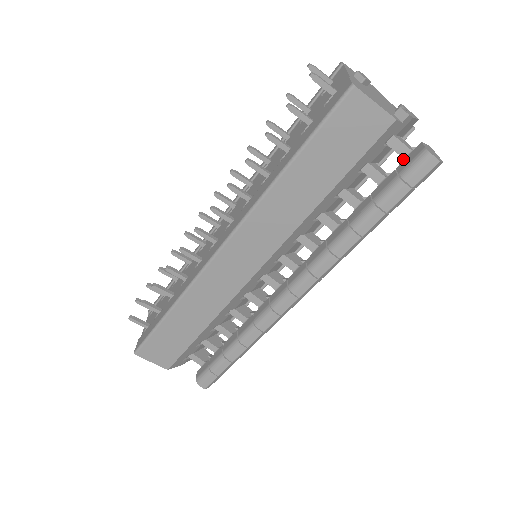
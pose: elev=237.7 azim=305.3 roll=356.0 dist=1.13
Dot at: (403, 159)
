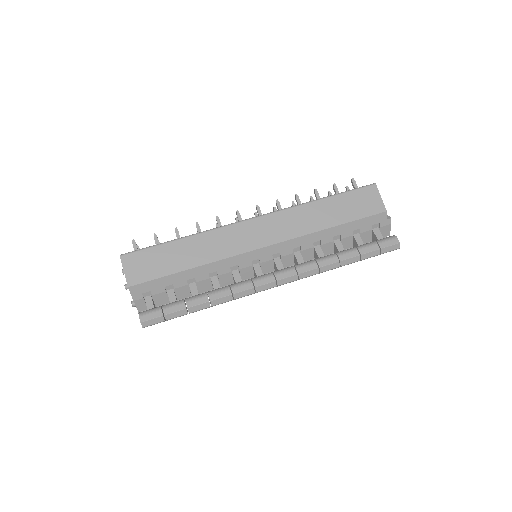
Dot at: occluded
